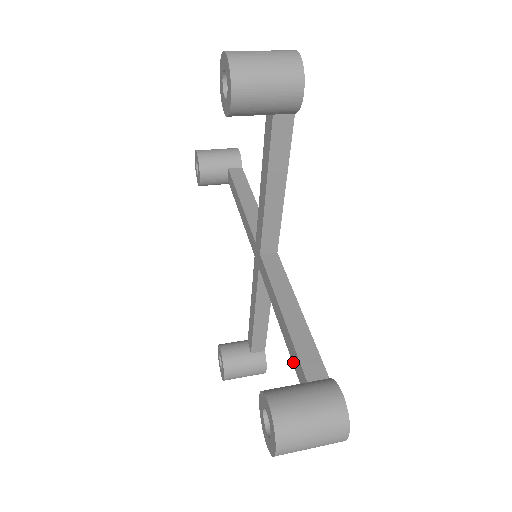
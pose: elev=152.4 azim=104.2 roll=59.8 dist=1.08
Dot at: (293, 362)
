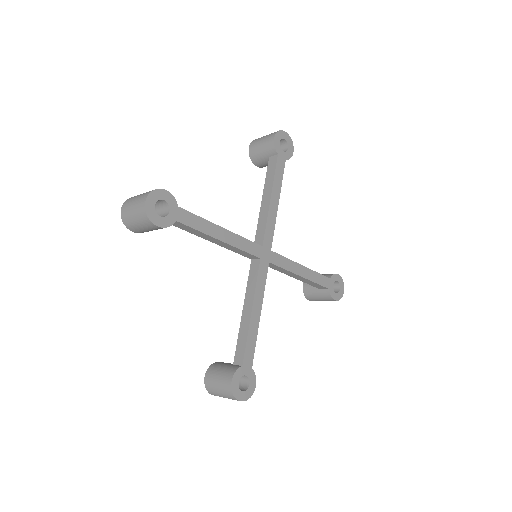
Dot at: (186, 229)
